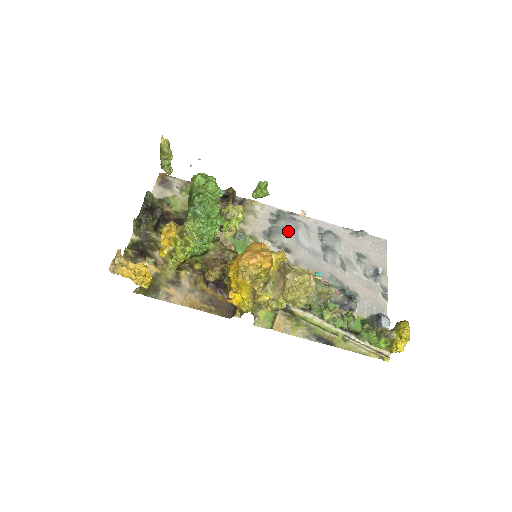
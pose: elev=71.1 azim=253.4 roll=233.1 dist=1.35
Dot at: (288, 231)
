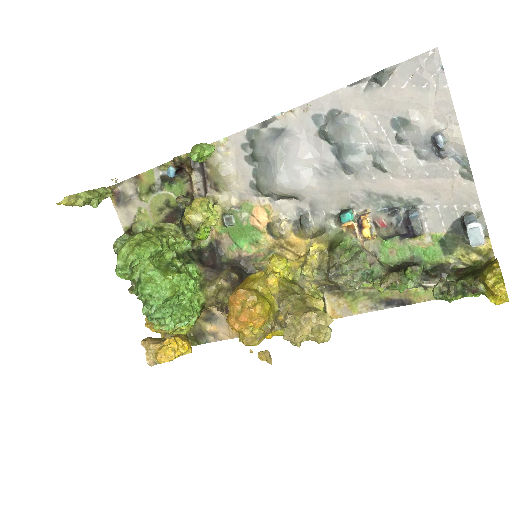
Dot at: (273, 175)
